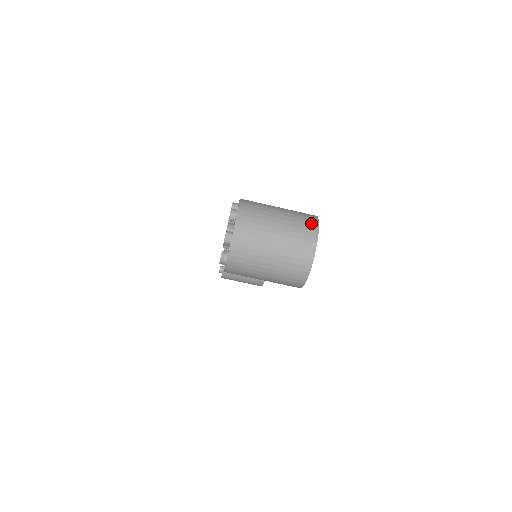
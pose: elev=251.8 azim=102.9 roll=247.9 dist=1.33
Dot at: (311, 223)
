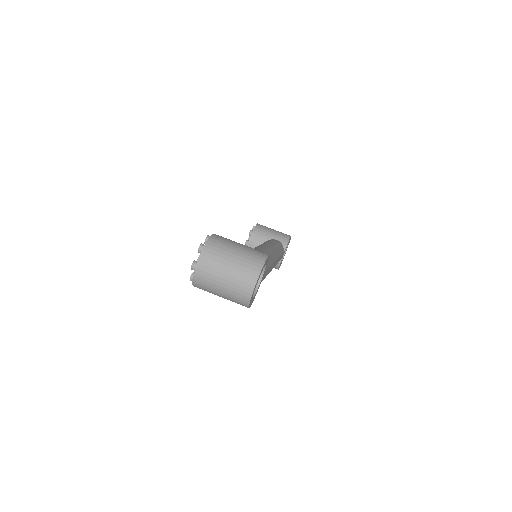
Dot at: (257, 264)
